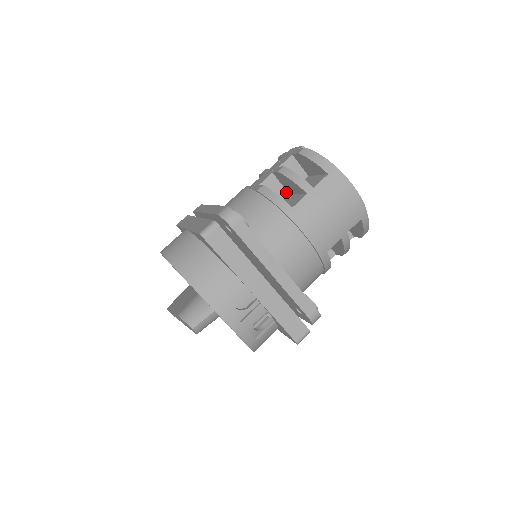
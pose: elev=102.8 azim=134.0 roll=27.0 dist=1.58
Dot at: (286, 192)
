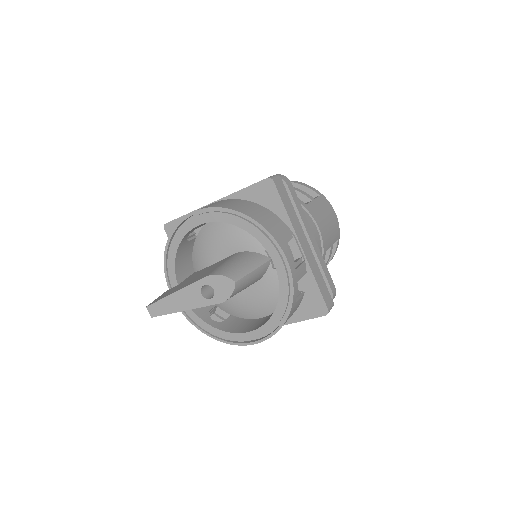
Dot at: occluded
